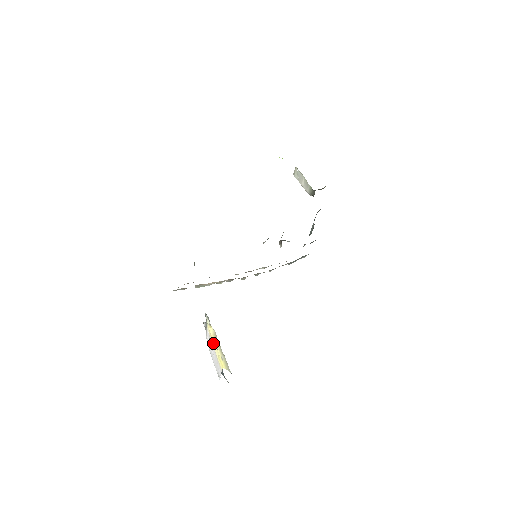
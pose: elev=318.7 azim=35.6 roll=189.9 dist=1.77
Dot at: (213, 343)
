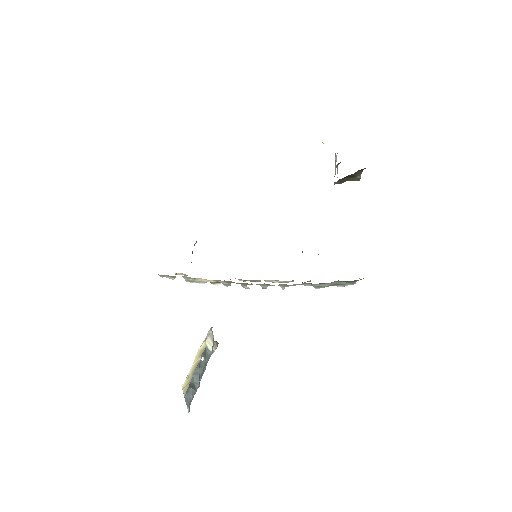
Dot at: (195, 359)
